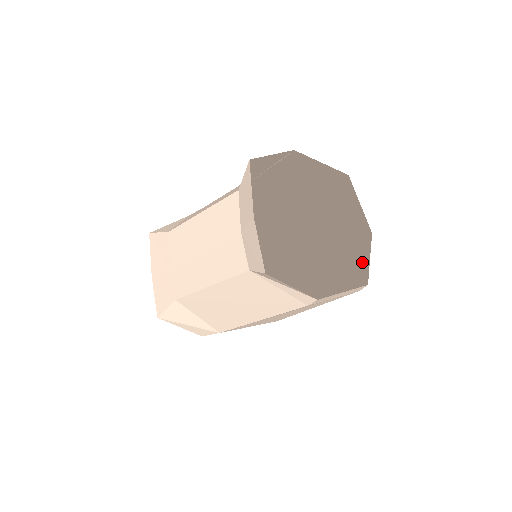
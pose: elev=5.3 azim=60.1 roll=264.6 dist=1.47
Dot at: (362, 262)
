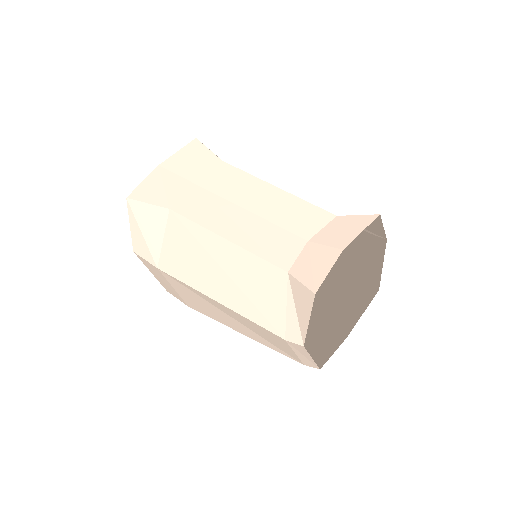
Dot at: (321, 348)
